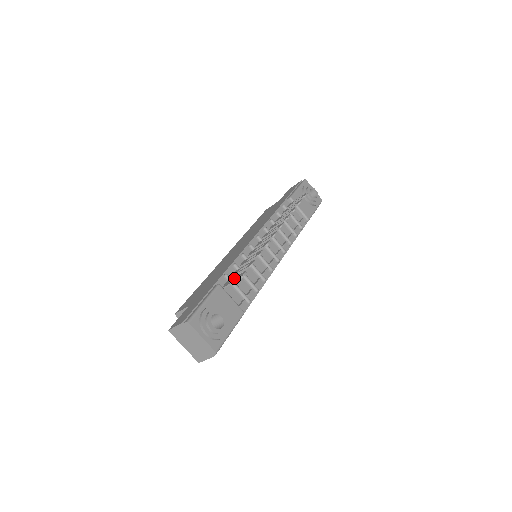
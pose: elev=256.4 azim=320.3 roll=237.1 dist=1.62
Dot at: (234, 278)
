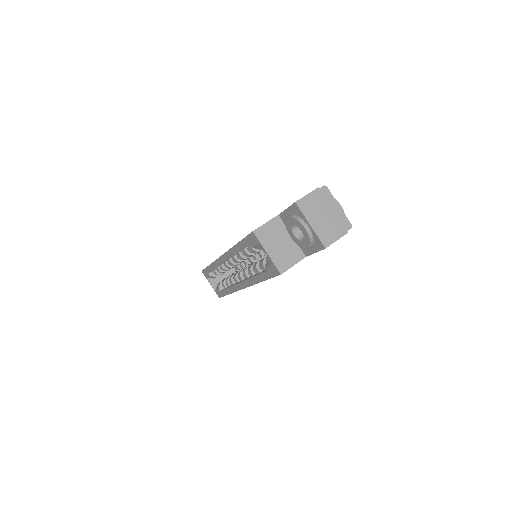
Dot at: occluded
